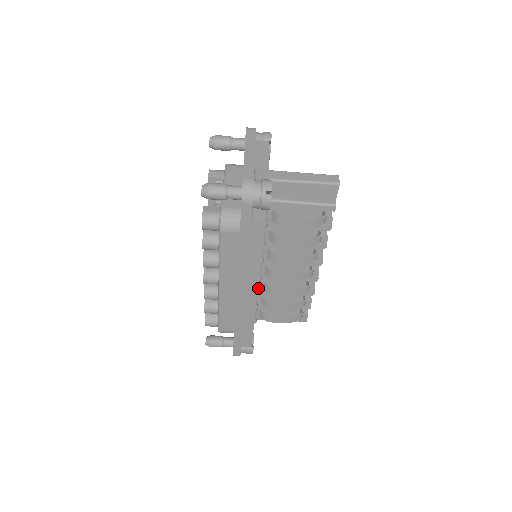
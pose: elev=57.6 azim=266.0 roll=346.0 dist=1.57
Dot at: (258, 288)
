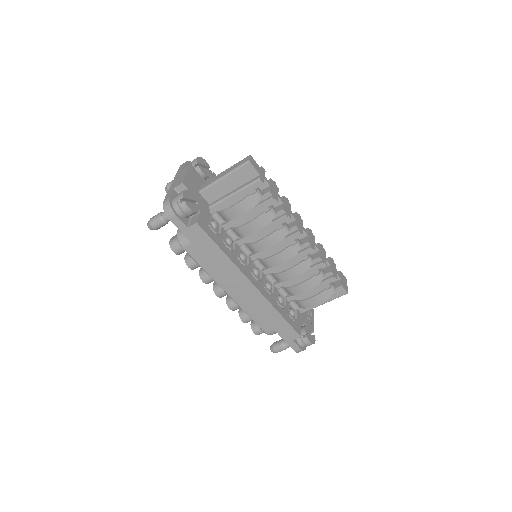
Dot at: (273, 282)
